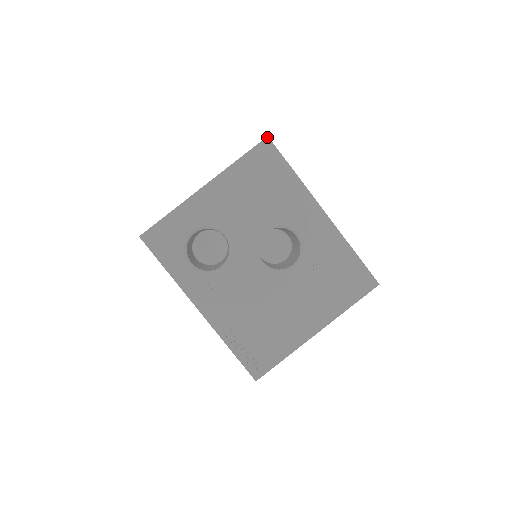
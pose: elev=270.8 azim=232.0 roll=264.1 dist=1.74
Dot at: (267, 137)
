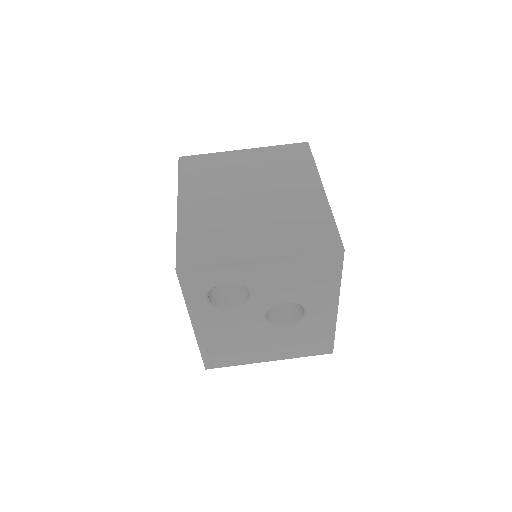
Dot at: (344, 250)
